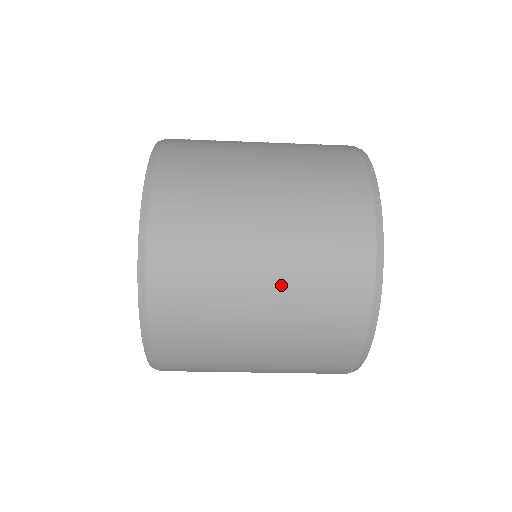
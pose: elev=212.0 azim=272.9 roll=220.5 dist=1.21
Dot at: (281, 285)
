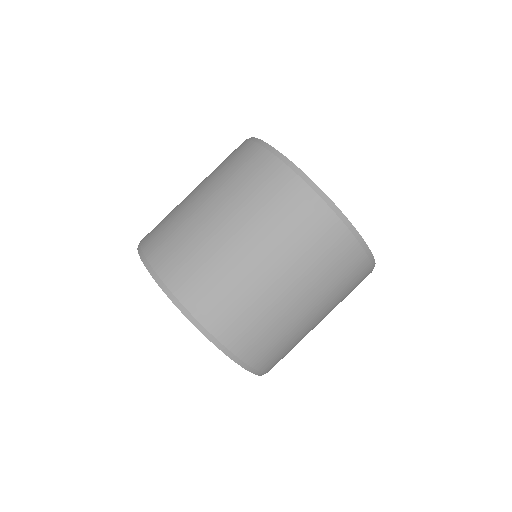
Dot at: (206, 185)
